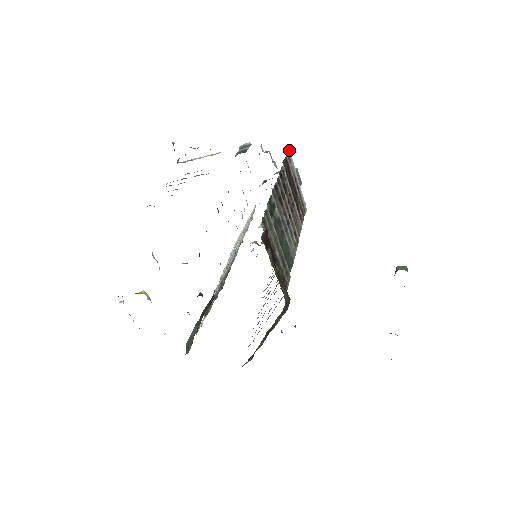
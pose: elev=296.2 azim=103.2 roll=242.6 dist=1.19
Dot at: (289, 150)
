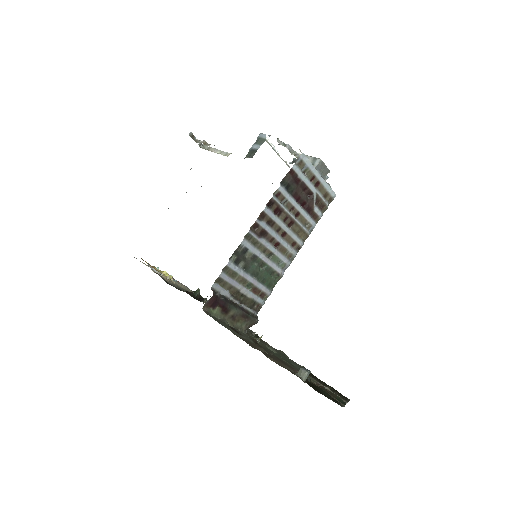
Dot at: (302, 154)
